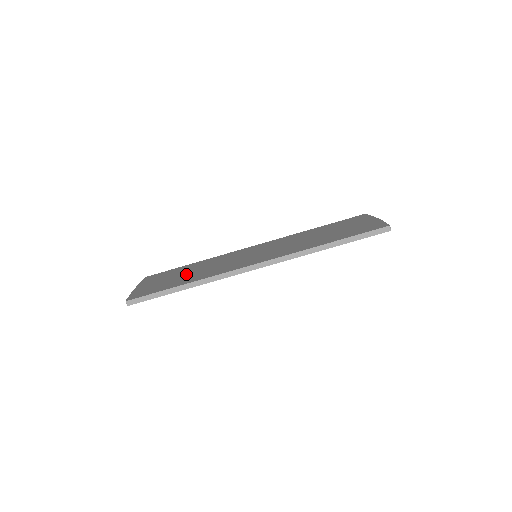
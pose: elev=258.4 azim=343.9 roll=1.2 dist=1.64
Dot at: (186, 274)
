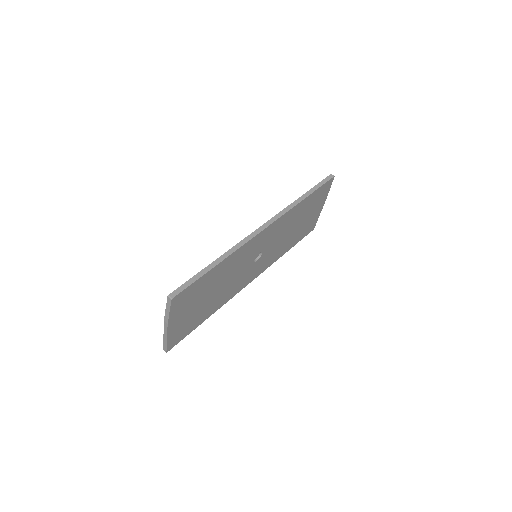
Dot at: occluded
